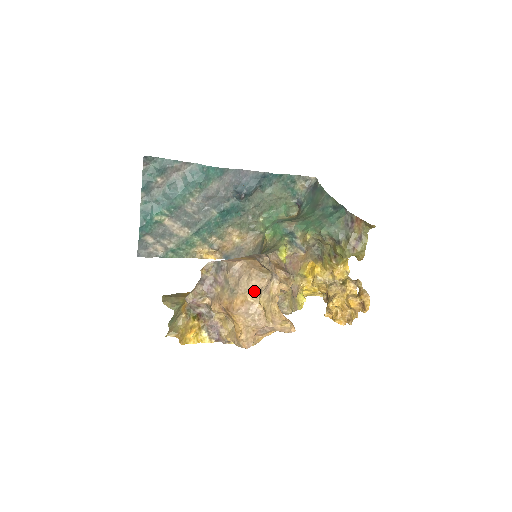
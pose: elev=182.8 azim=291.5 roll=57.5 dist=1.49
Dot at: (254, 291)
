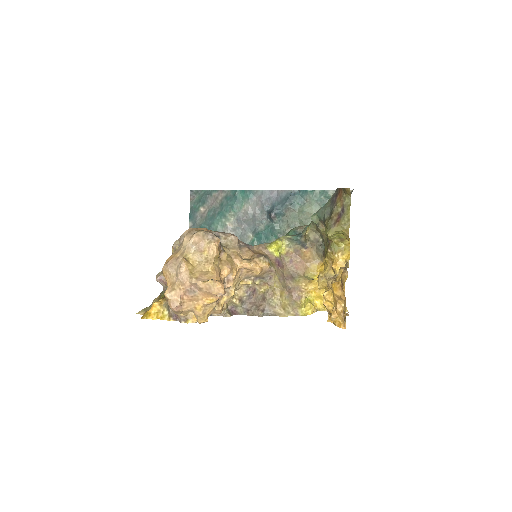
Dot at: (185, 248)
